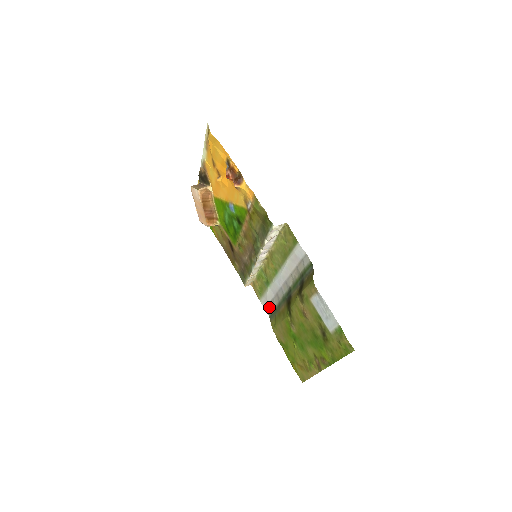
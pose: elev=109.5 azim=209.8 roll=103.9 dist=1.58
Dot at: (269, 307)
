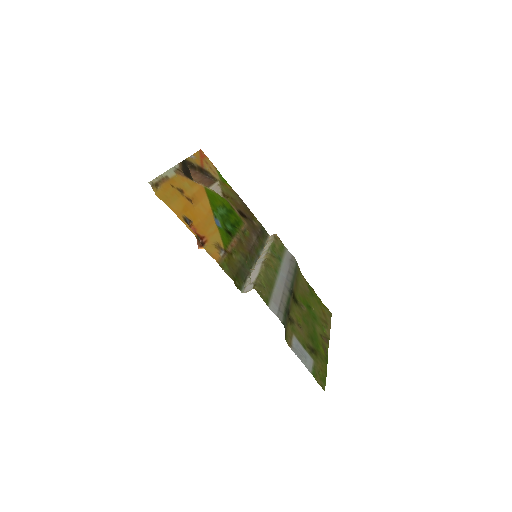
Dot at: (292, 261)
